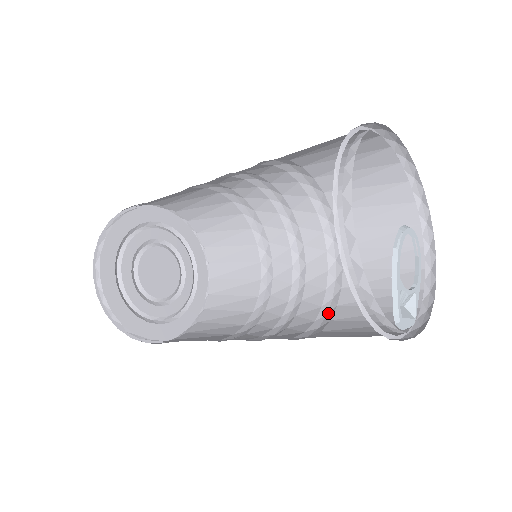
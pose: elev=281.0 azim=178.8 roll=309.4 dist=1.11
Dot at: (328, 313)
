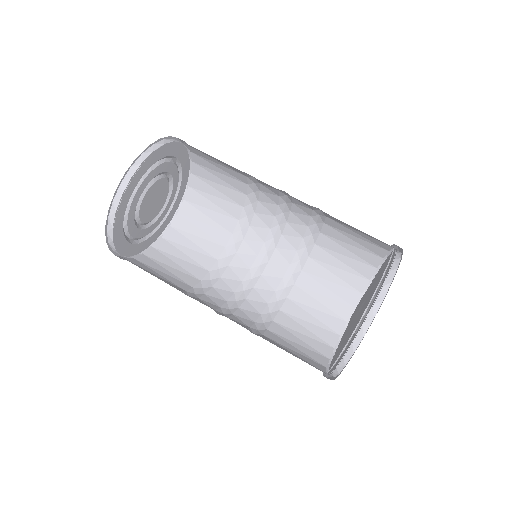
Dot at: (286, 287)
